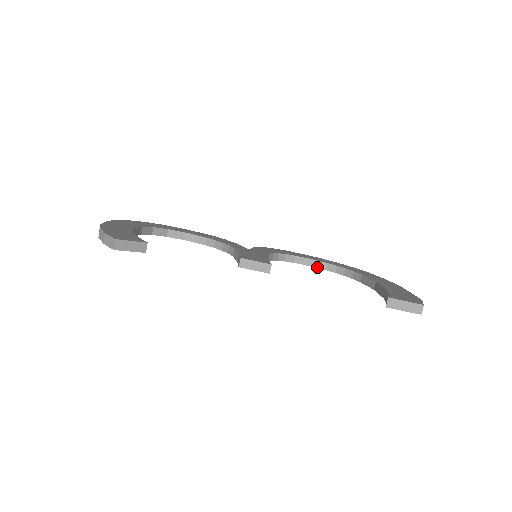
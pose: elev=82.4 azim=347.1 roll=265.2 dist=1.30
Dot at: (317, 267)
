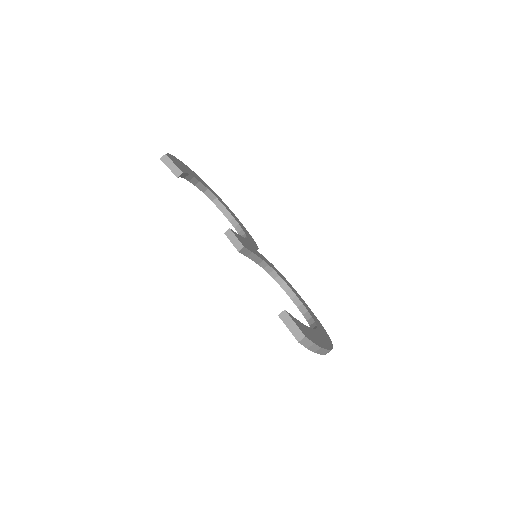
Dot at: (299, 309)
